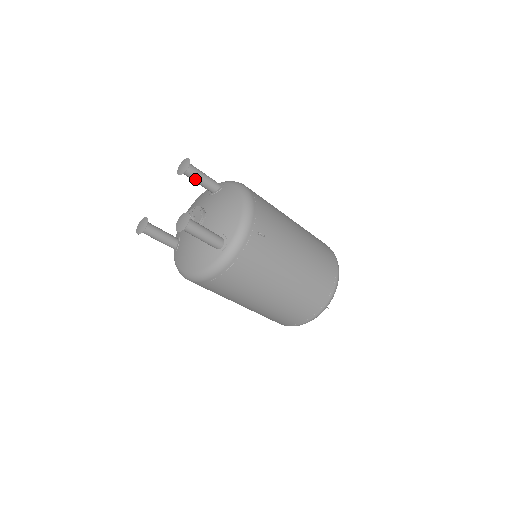
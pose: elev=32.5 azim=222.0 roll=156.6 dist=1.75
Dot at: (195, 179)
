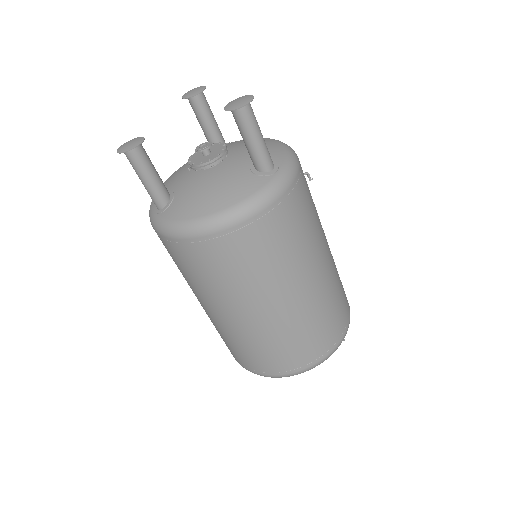
Dot at: (205, 114)
